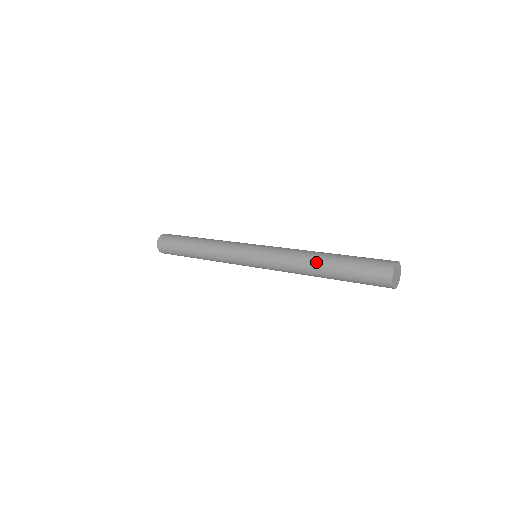
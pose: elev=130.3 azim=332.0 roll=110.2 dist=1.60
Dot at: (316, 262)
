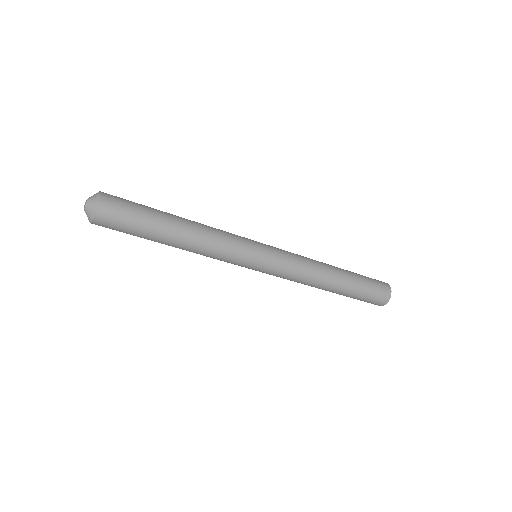
Dot at: (333, 279)
